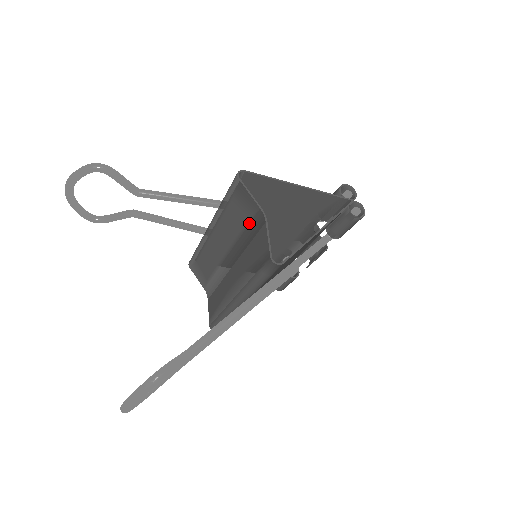
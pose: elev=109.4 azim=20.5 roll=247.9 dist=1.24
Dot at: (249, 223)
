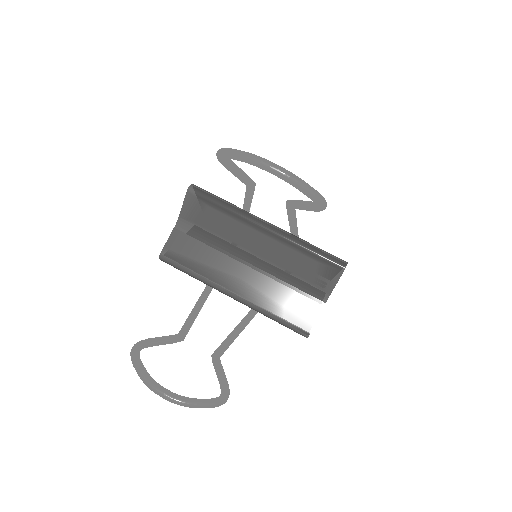
Dot at: (308, 283)
